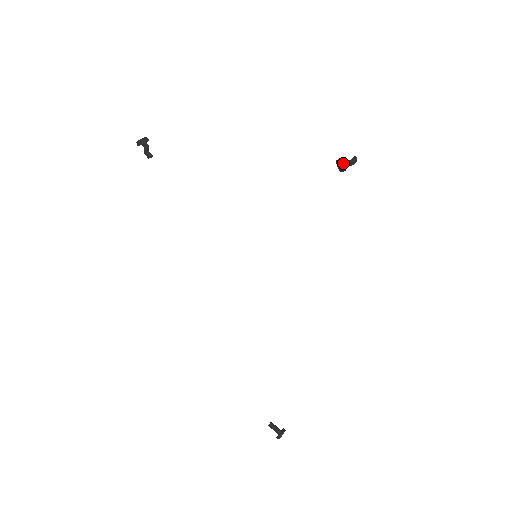
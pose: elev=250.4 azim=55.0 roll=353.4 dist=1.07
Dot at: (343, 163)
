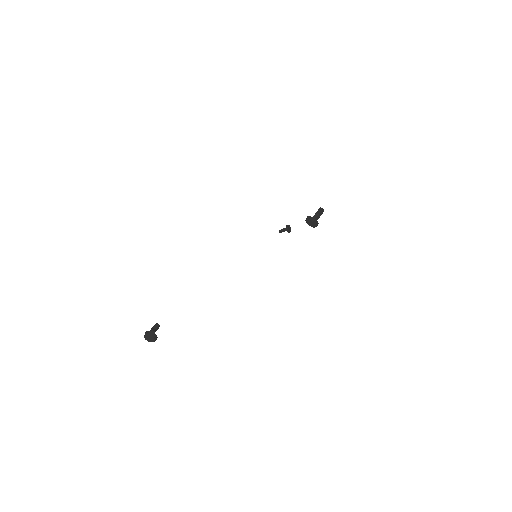
Dot at: (316, 226)
